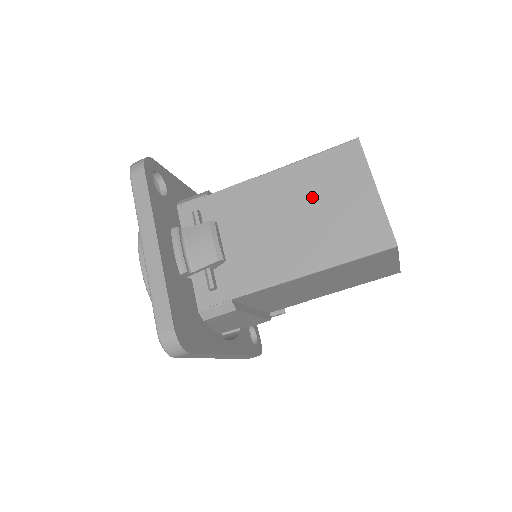
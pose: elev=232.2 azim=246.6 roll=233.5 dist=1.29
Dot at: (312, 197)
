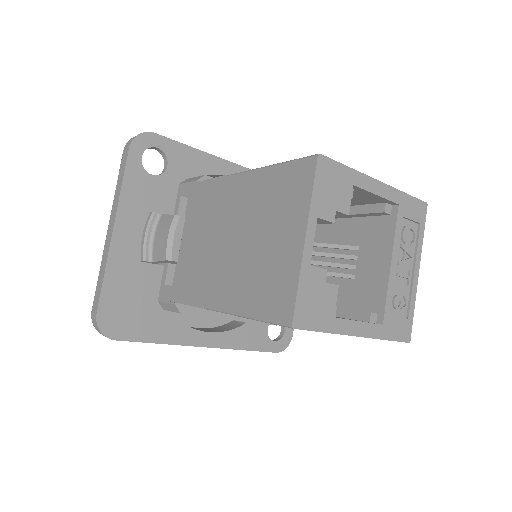
Dot at: (254, 221)
